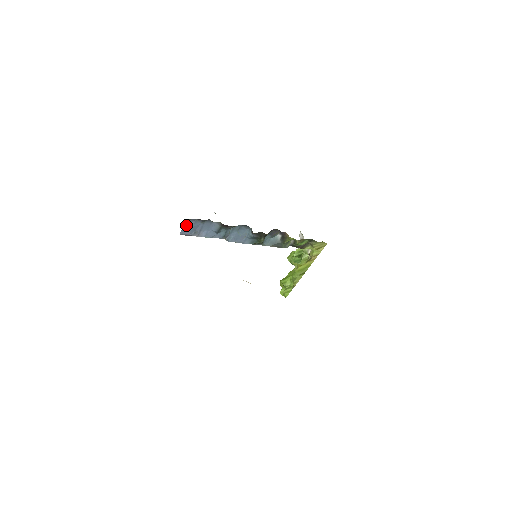
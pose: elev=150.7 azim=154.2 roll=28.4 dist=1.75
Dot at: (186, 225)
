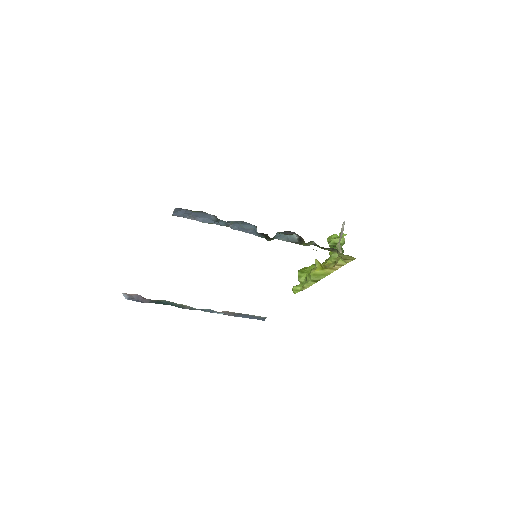
Dot at: (177, 210)
